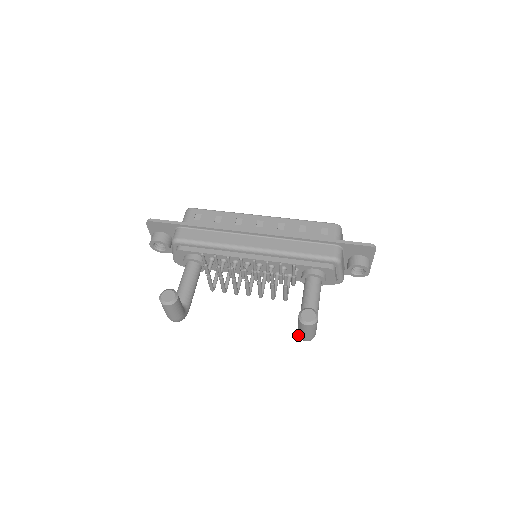
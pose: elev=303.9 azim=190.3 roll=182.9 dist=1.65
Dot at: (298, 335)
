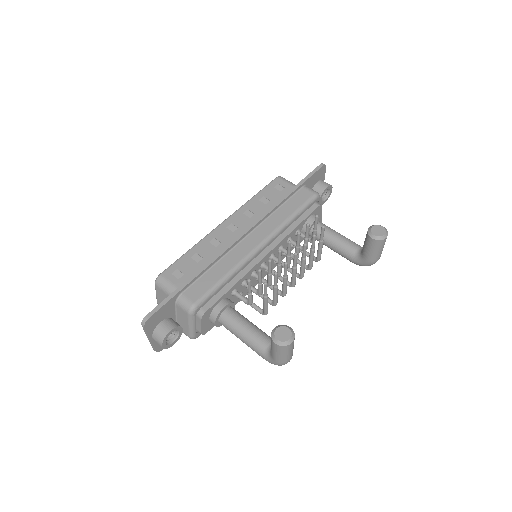
Dot at: (370, 262)
